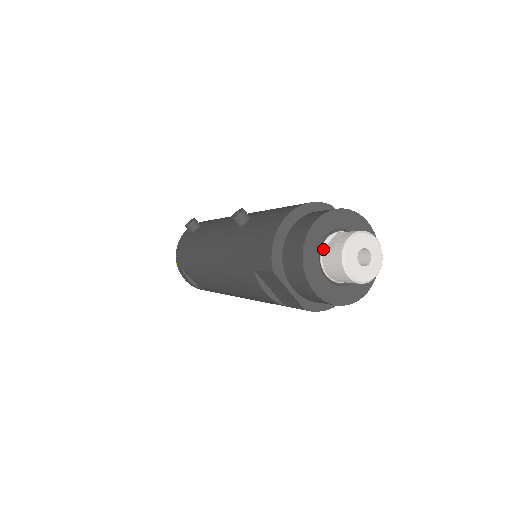
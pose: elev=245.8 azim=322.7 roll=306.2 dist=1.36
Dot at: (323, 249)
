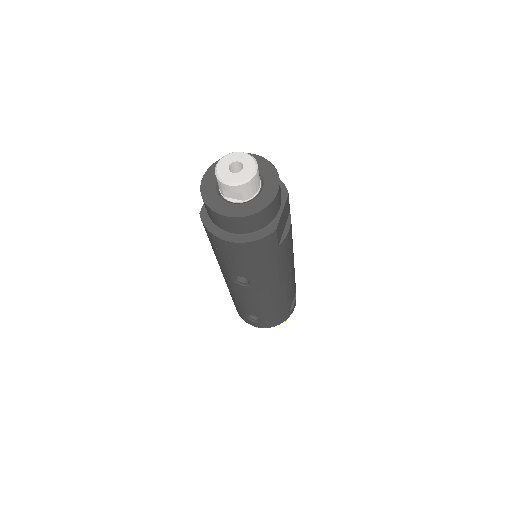
Dot at: occluded
